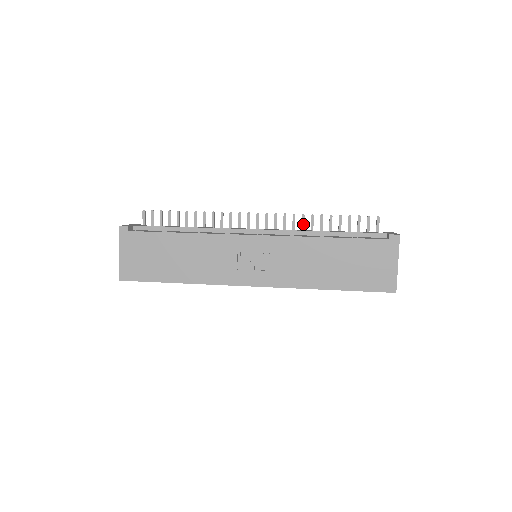
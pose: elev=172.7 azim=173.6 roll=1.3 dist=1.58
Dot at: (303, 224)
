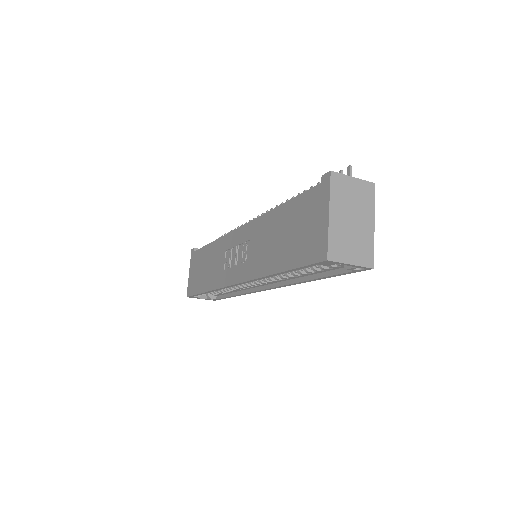
Dot at: occluded
